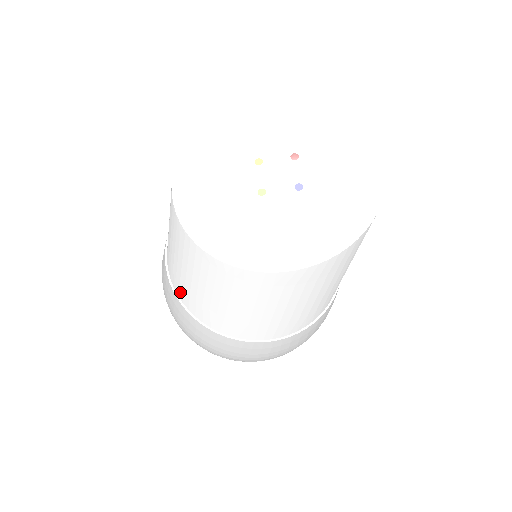
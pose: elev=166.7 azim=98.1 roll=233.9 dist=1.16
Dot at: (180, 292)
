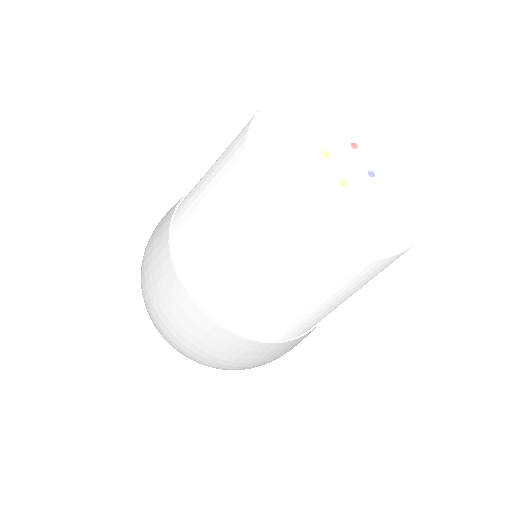
Dot at: (218, 309)
